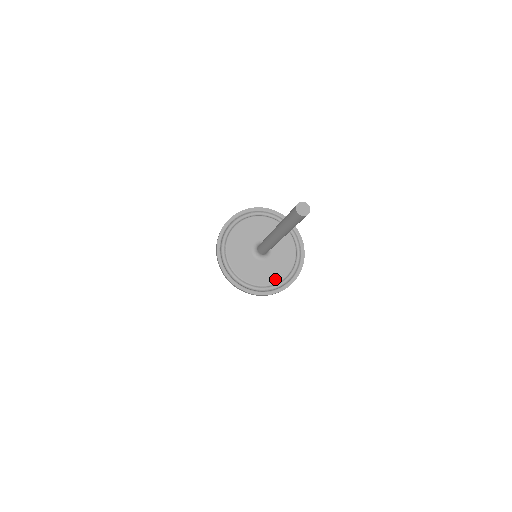
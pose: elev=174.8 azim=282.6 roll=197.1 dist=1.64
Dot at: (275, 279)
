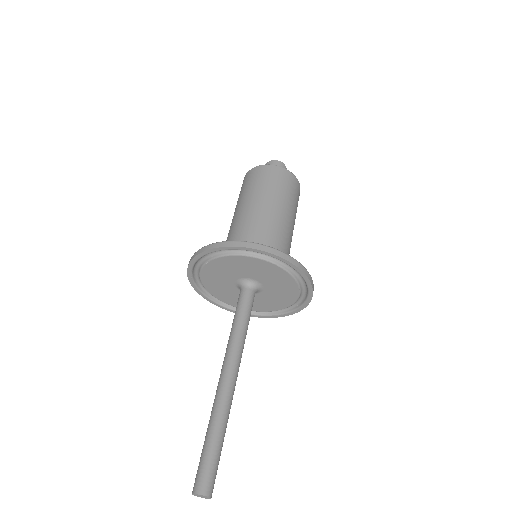
Dot at: (267, 309)
